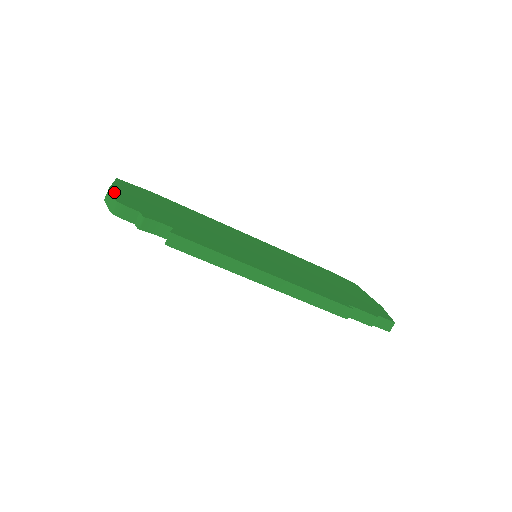
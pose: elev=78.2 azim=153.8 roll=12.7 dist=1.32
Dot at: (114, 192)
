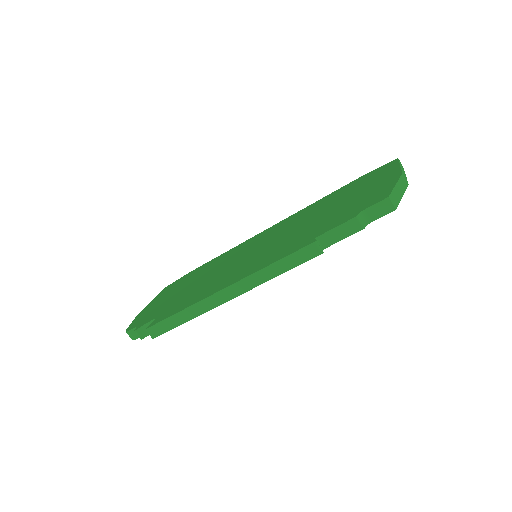
Dot at: (136, 318)
